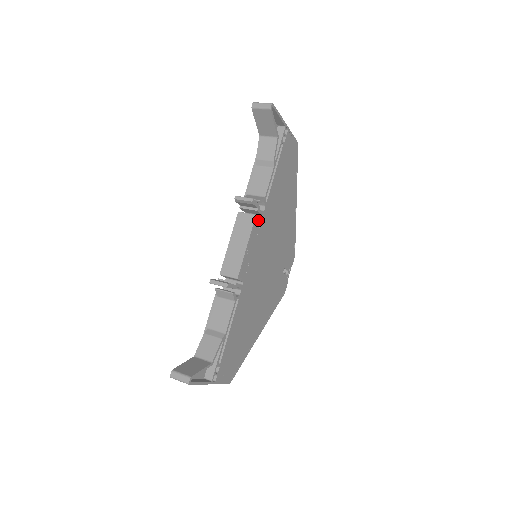
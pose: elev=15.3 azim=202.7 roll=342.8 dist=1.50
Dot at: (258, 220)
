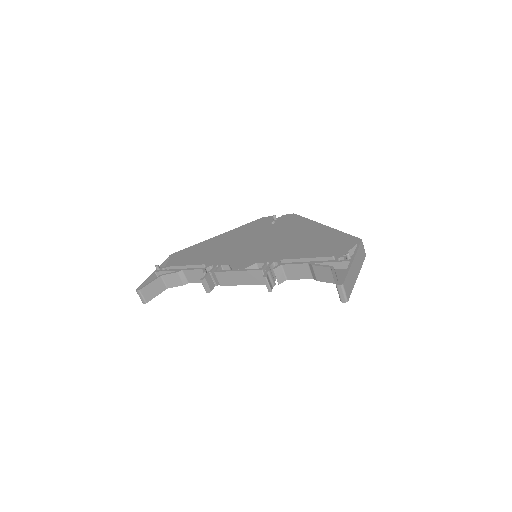
Dot at: occluded
